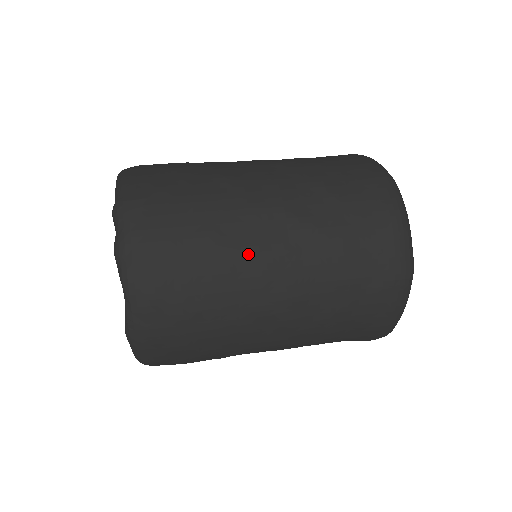
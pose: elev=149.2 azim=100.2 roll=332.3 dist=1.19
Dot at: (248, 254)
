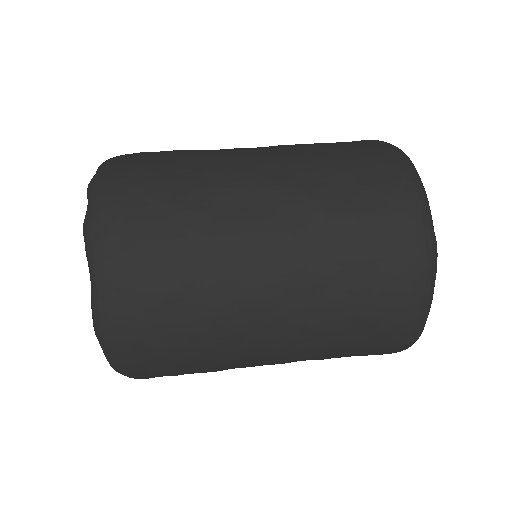
Dot at: (233, 228)
